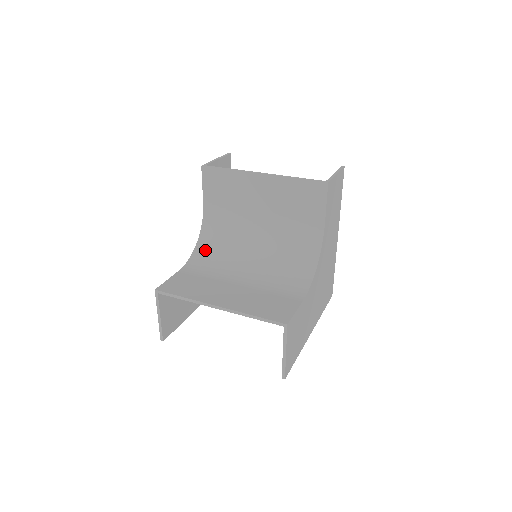
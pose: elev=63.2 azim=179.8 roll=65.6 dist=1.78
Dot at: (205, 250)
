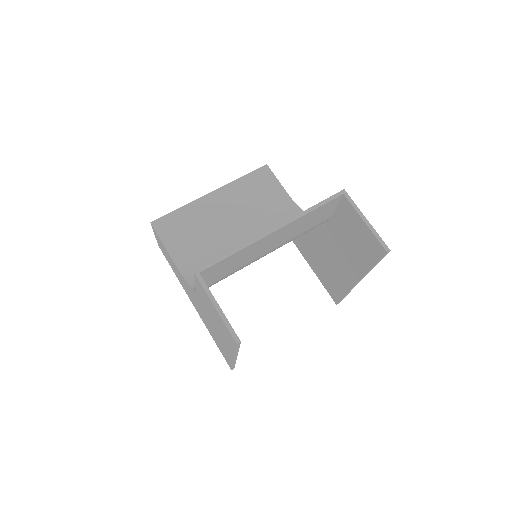
Dot at: occluded
